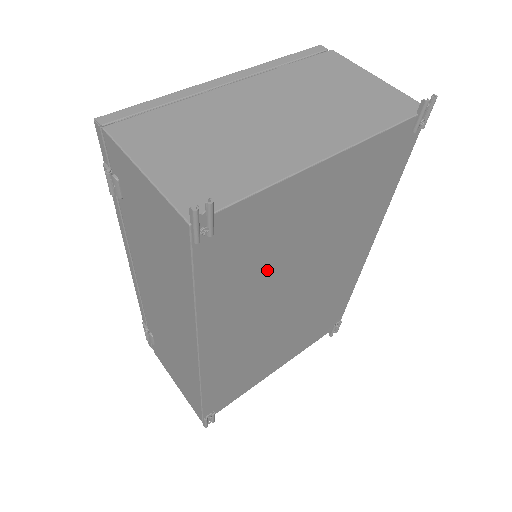
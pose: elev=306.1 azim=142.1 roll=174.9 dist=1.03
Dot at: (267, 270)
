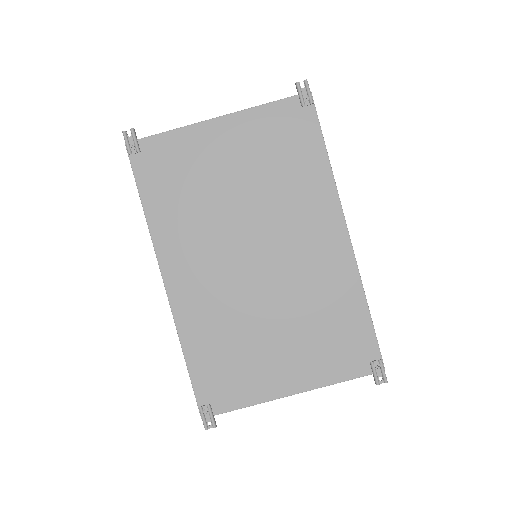
Dot at: (203, 206)
